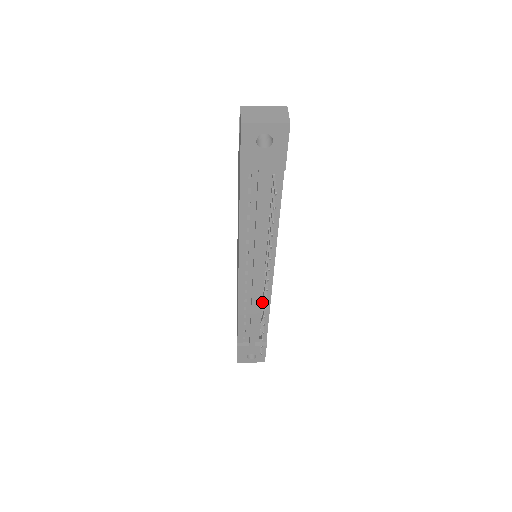
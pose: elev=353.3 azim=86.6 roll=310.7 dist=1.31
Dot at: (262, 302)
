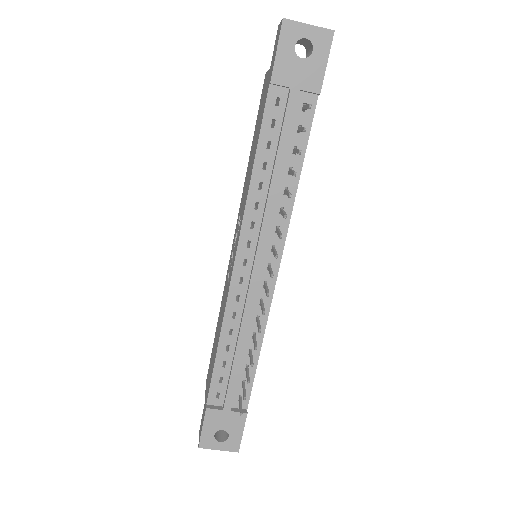
Dot at: (255, 323)
